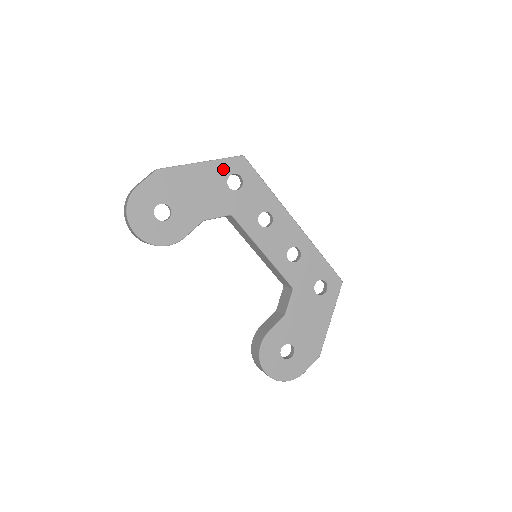
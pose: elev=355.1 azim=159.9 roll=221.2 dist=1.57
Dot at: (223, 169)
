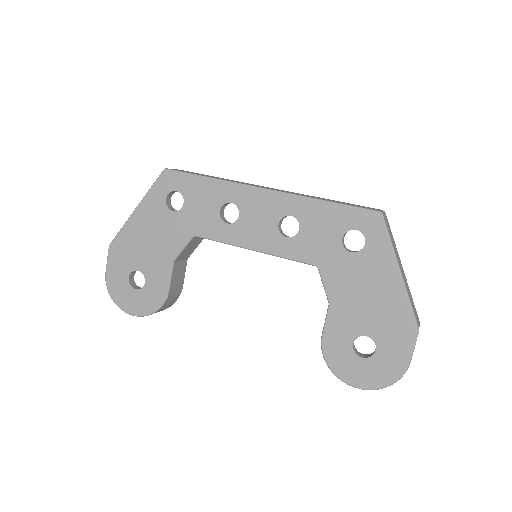
Dot at: (156, 198)
